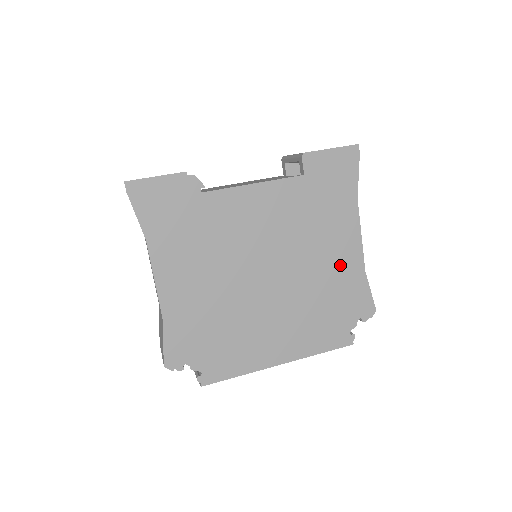
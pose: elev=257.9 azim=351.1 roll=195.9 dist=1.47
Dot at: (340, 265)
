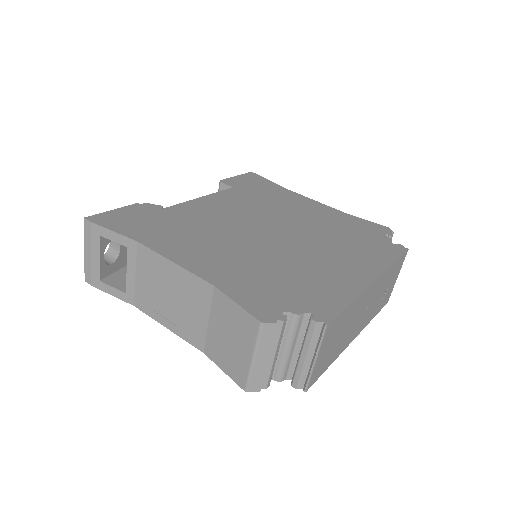
Dot at: (323, 215)
